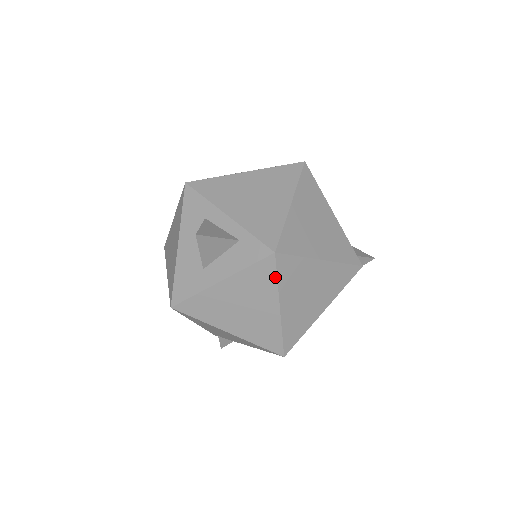
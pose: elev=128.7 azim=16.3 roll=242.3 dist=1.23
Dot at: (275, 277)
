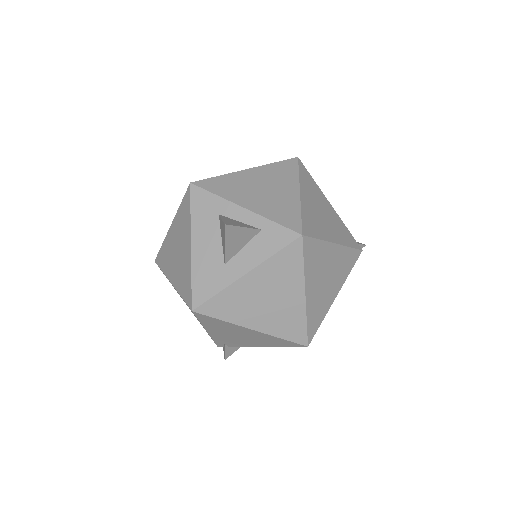
Dot at: (301, 261)
